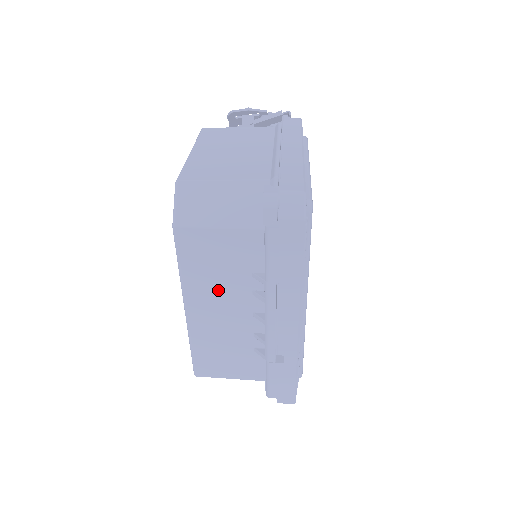
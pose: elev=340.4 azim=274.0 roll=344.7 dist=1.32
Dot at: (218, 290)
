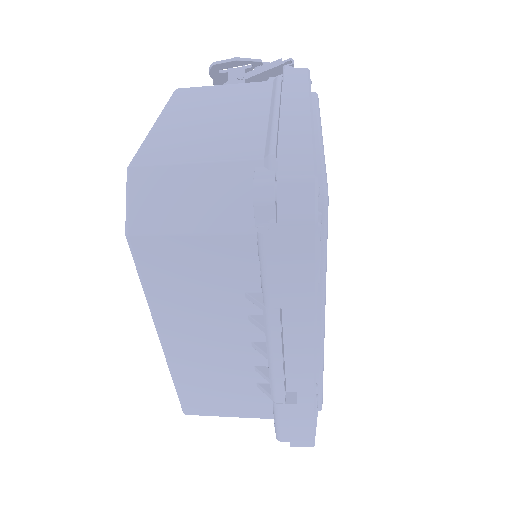
Dot at: (201, 316)
